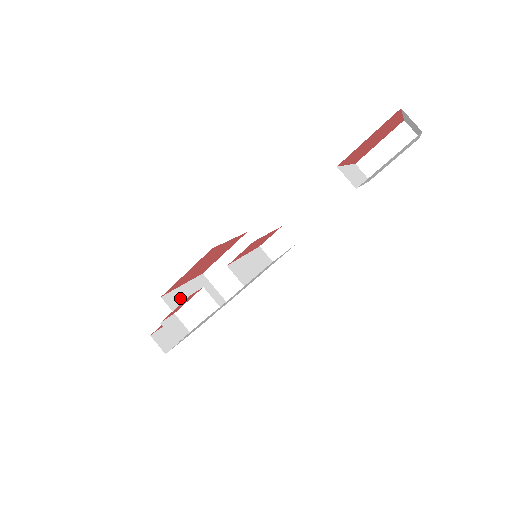
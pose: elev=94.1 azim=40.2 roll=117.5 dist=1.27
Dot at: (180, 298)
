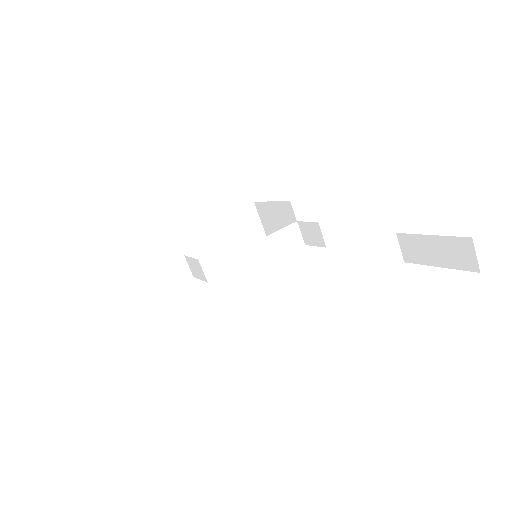
Dot at: (202, 237)
